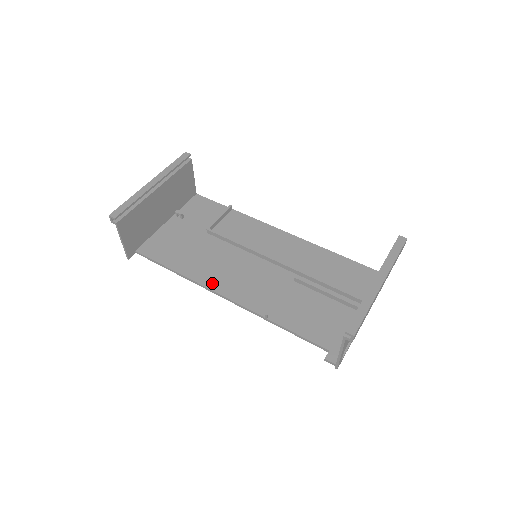
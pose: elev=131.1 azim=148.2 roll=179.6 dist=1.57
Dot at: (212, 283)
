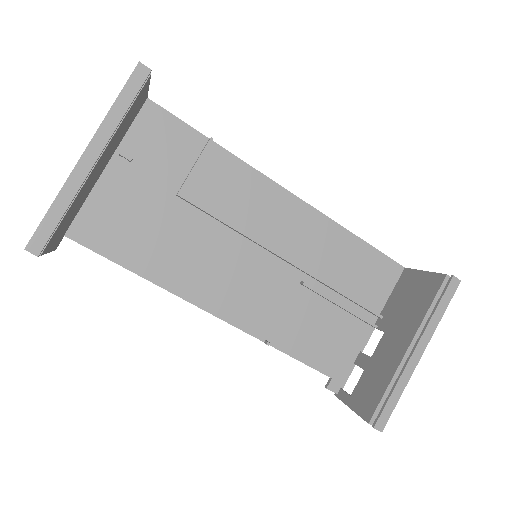
Dot at: (194, 293)
